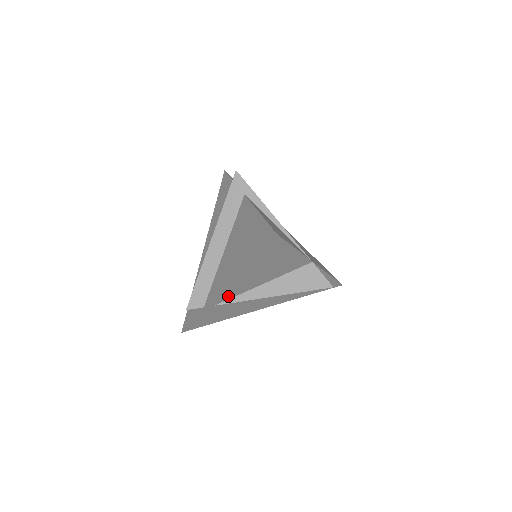
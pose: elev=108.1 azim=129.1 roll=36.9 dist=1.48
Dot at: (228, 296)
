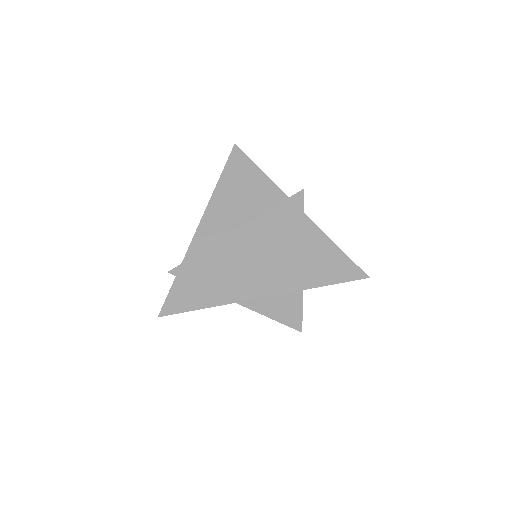
Dot at: (208, 240)
